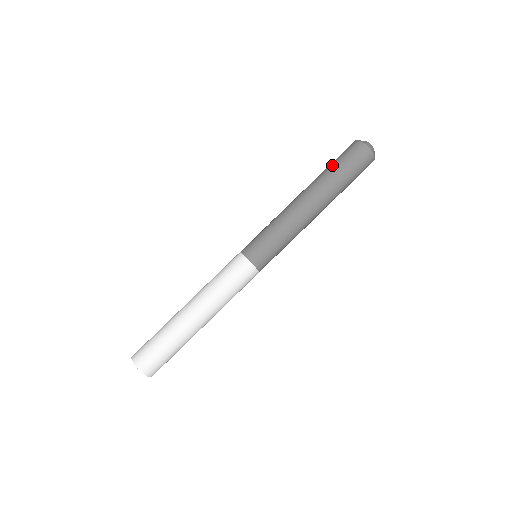
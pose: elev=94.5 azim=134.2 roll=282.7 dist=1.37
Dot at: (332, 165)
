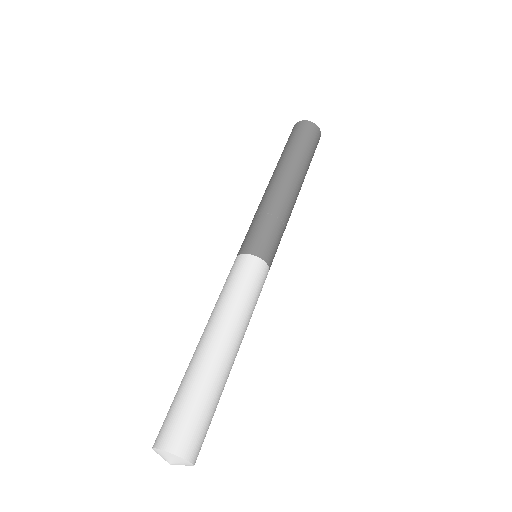
Dot at: (285, 147)
